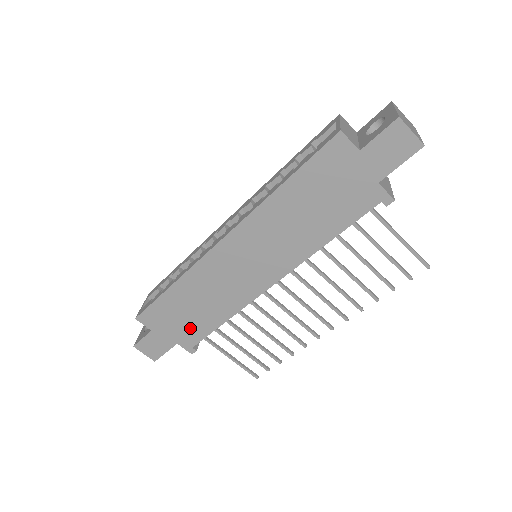
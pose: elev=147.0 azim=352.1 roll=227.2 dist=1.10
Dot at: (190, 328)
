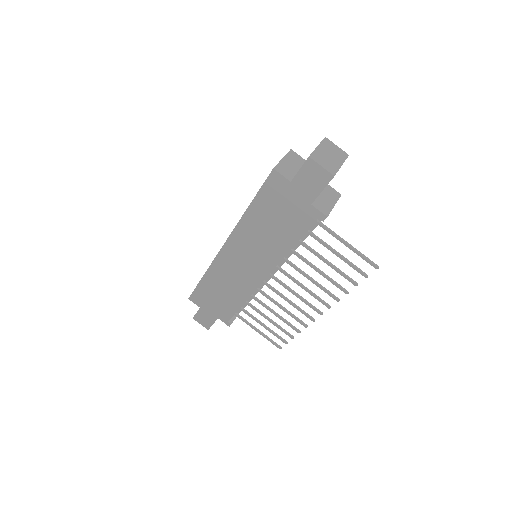
Dot at: (223, 307)
